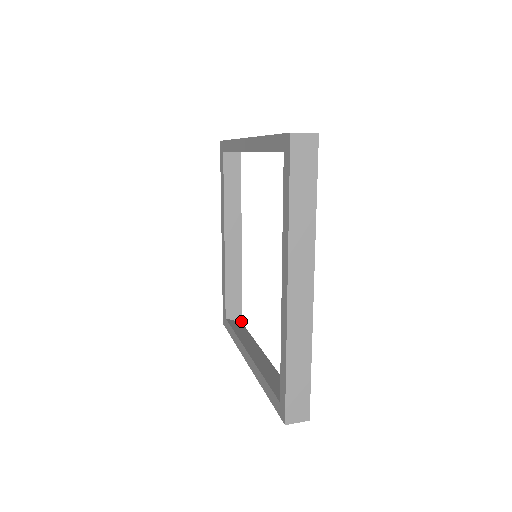
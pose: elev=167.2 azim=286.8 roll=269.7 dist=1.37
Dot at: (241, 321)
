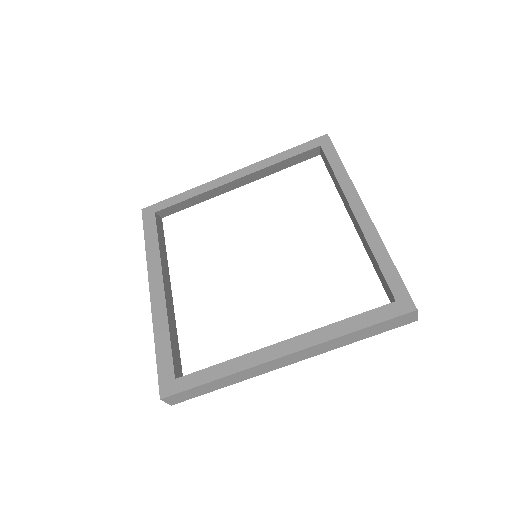
Dot at: occluded
